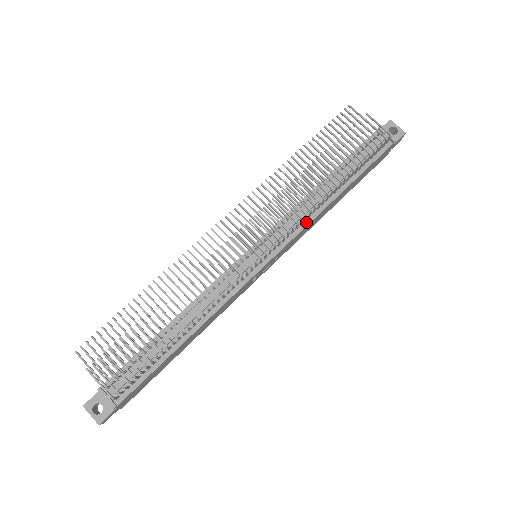
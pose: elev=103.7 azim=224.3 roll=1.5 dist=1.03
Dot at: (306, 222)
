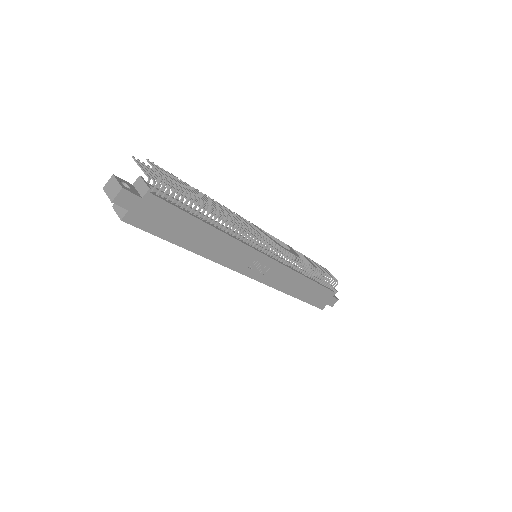
Dot at: (292, 268)
